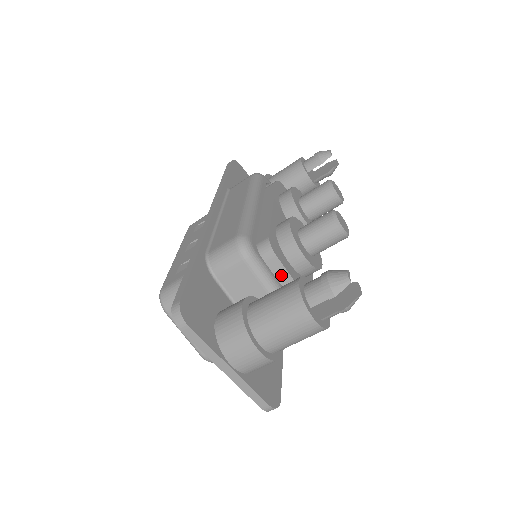
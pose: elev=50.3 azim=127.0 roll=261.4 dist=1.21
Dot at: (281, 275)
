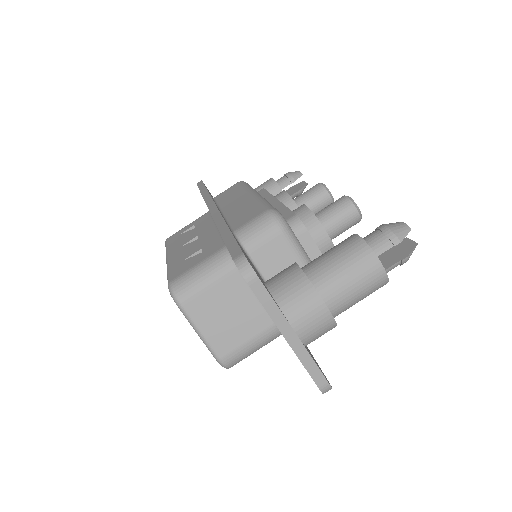
Dot at: (311, 252)
